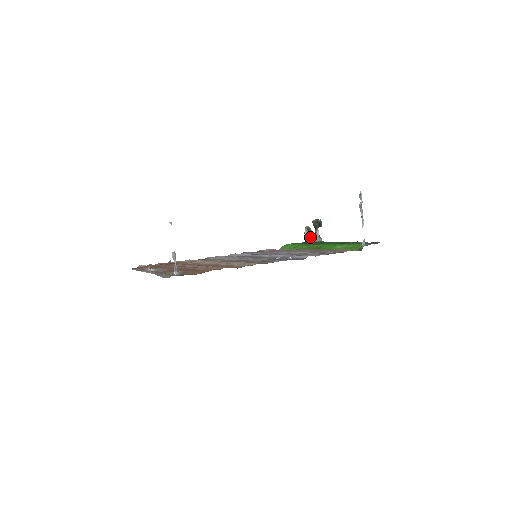
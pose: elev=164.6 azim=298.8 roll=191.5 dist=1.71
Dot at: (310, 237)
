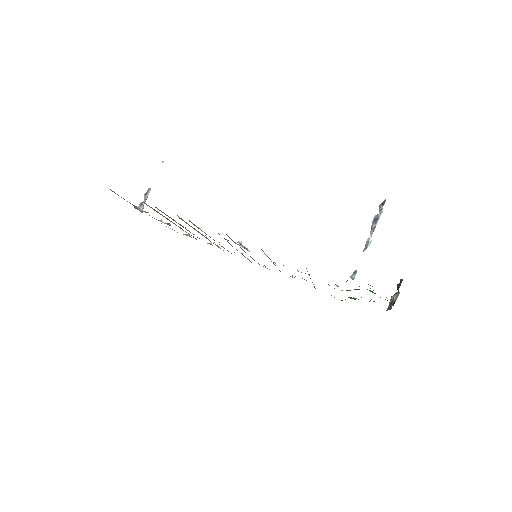
Dot at: occluded
